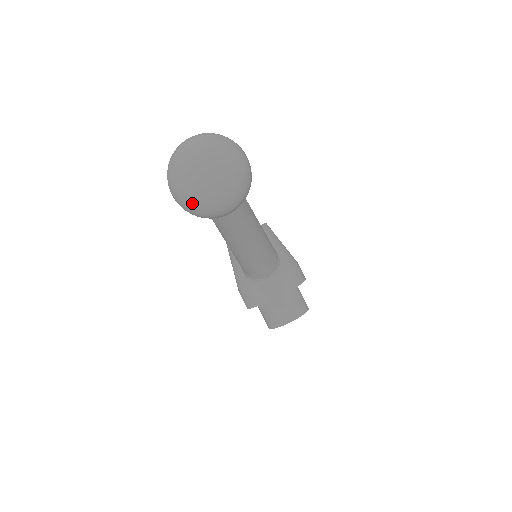
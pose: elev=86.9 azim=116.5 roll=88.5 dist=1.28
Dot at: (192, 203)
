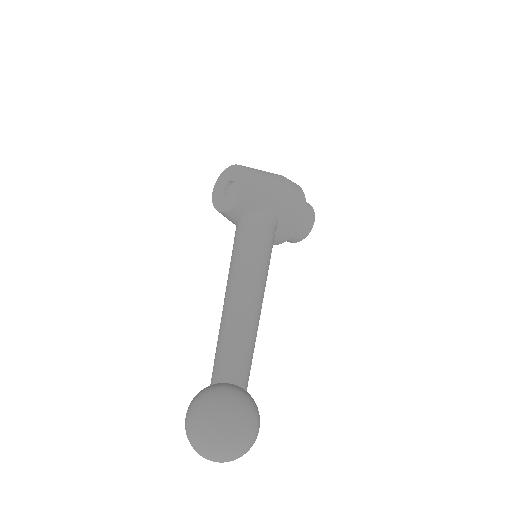
Dot at: occluded
